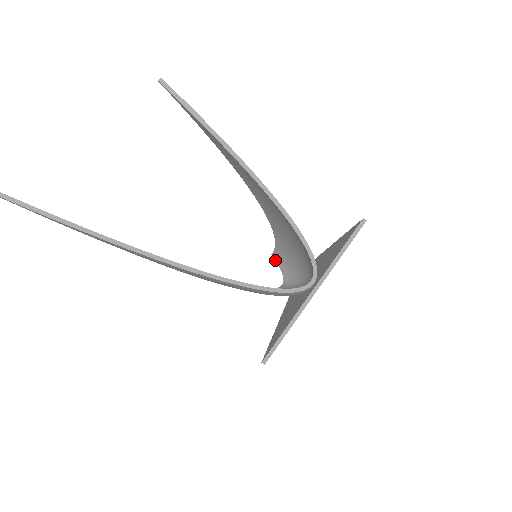
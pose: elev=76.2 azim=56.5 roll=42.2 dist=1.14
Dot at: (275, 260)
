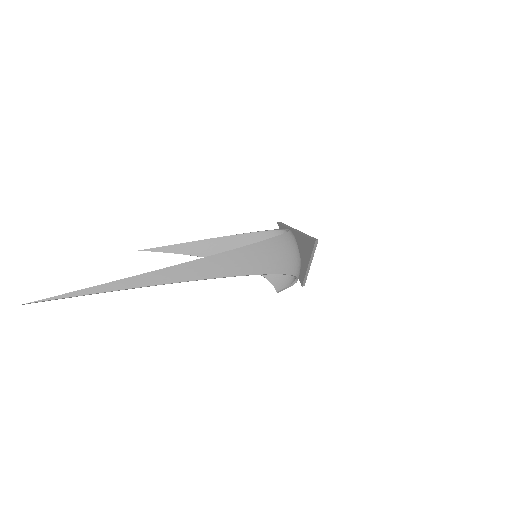
Dot at: (281, 289)
